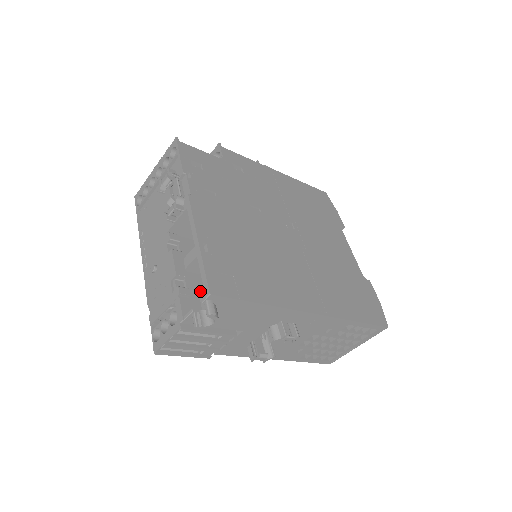
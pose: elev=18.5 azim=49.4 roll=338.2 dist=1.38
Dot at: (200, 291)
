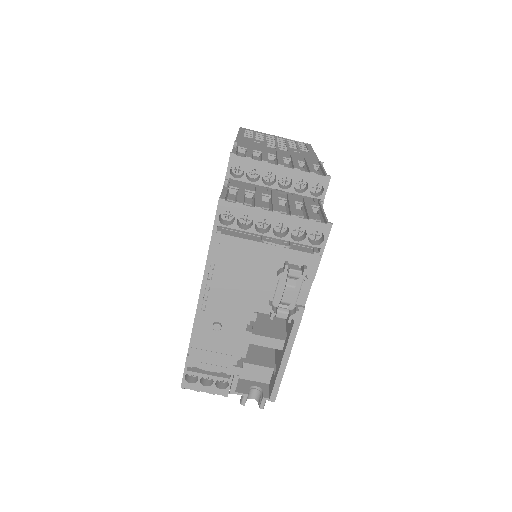
Dot at: occluded
